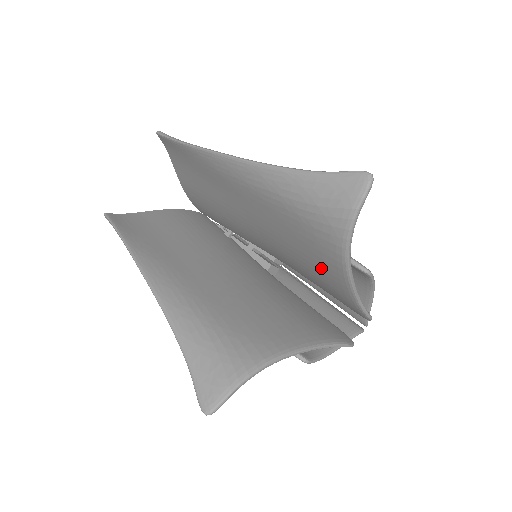
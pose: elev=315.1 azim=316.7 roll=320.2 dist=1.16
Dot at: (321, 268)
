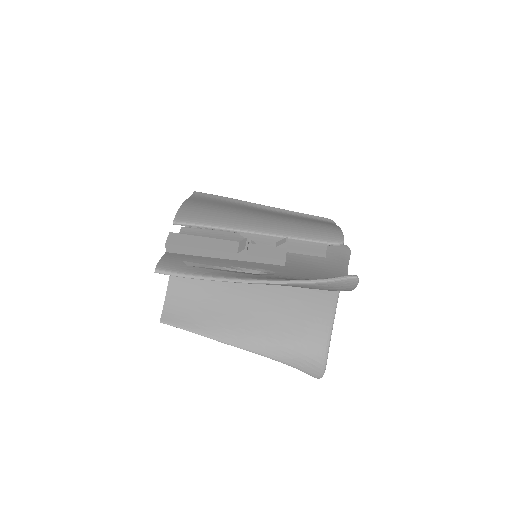
Dot at: occluded
